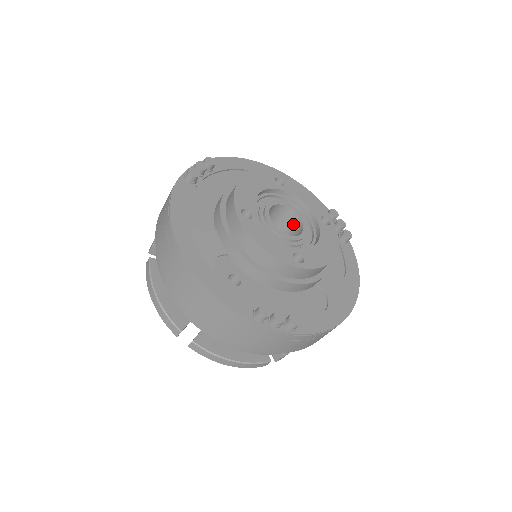
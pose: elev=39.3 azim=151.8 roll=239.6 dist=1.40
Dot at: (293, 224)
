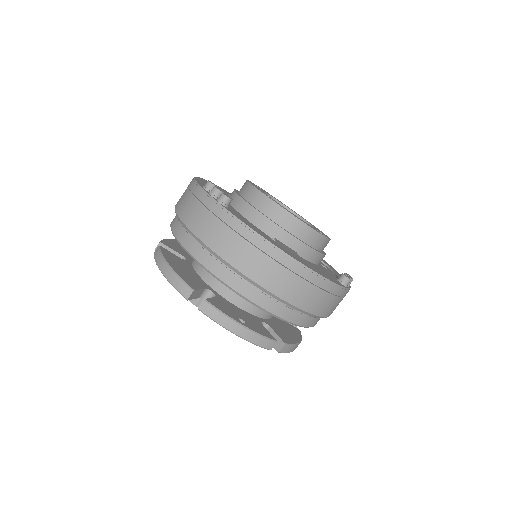
Dot at: occluded
